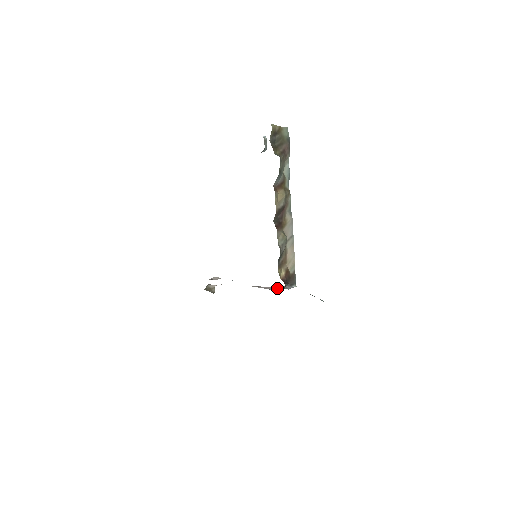
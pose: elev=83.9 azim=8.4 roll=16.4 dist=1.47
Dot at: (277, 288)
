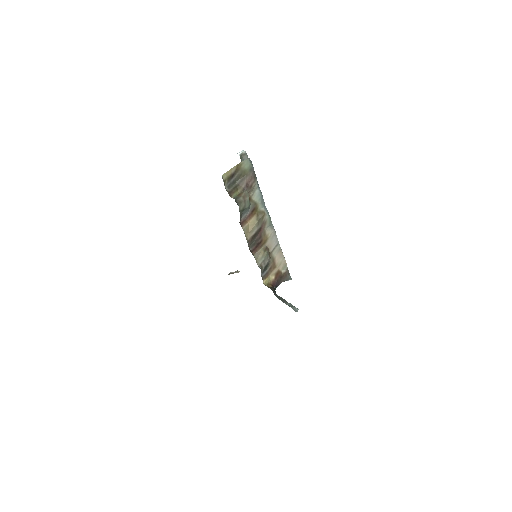
Dot at: occluded
